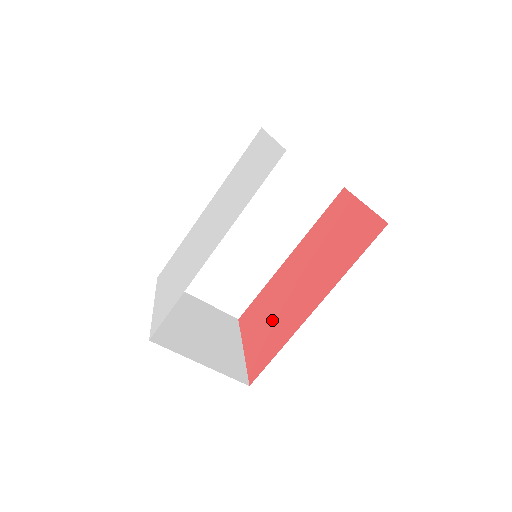
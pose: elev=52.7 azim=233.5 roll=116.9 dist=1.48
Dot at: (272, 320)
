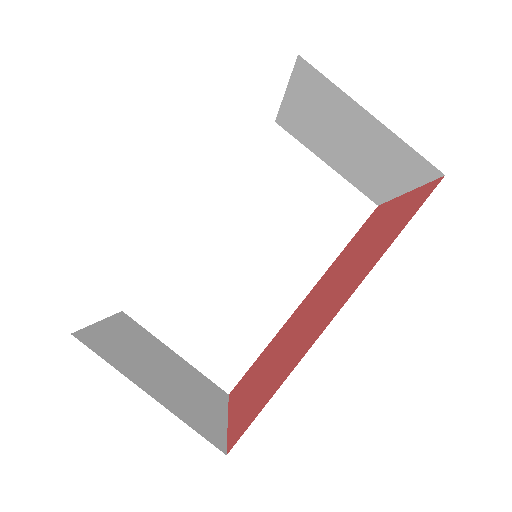
Dot at: (275, 363)
